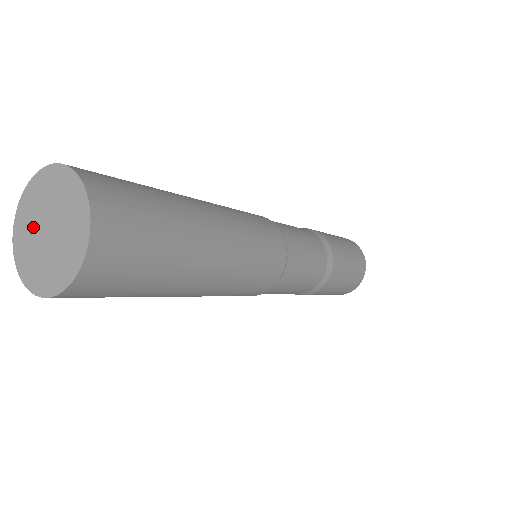
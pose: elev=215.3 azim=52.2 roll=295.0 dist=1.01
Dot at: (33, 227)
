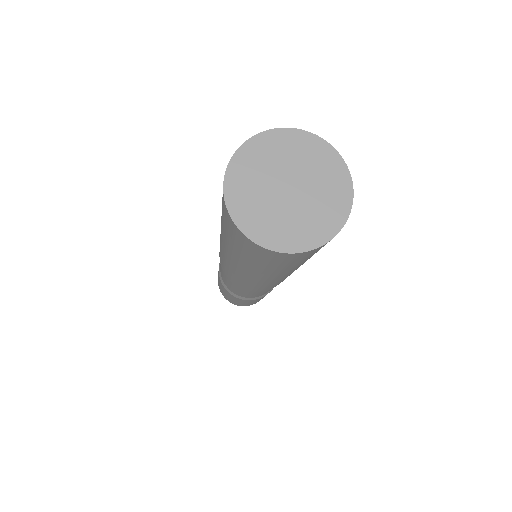
Dot at: (265, 176)
